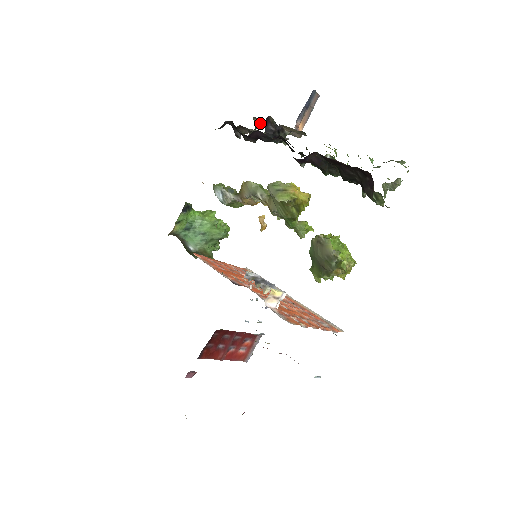
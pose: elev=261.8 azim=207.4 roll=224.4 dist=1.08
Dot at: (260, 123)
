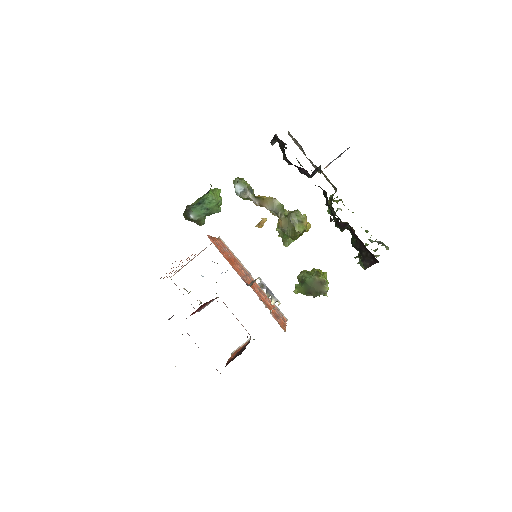
Dot at: (289, 135)
